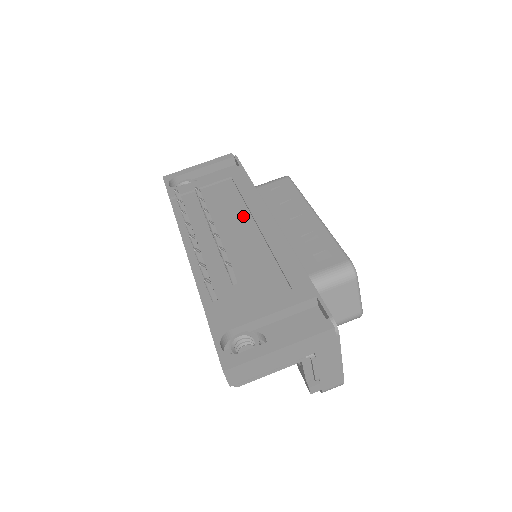
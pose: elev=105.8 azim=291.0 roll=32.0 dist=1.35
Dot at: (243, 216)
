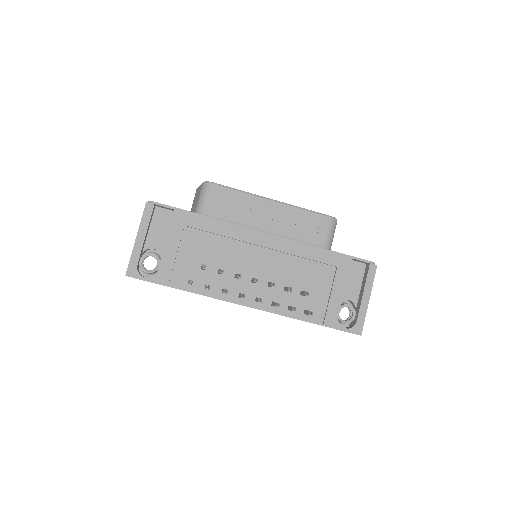
Dot at: (242, 249)
